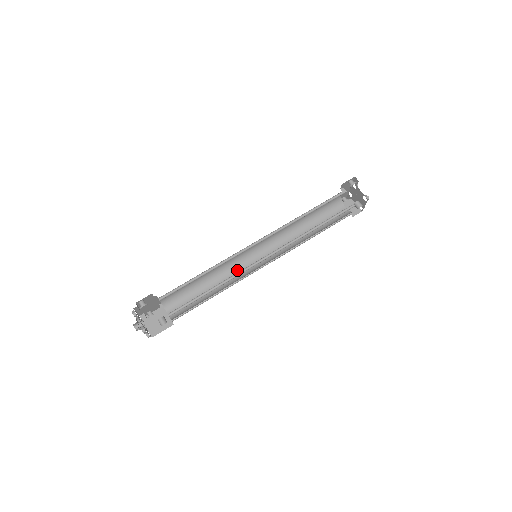
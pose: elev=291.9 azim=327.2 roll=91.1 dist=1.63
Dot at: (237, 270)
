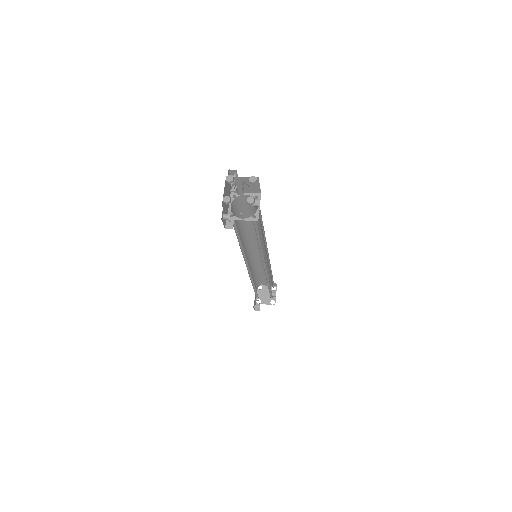
Dot at: occluded
